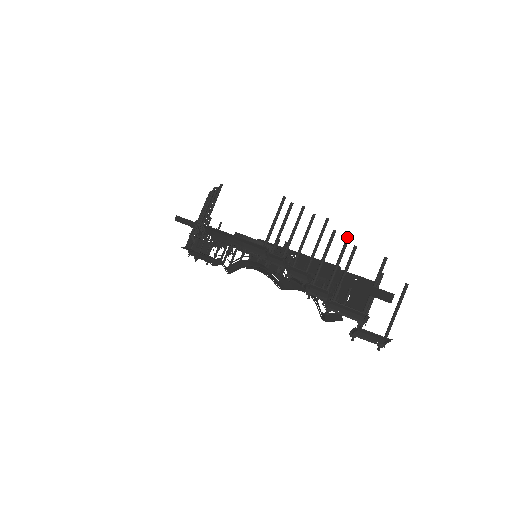
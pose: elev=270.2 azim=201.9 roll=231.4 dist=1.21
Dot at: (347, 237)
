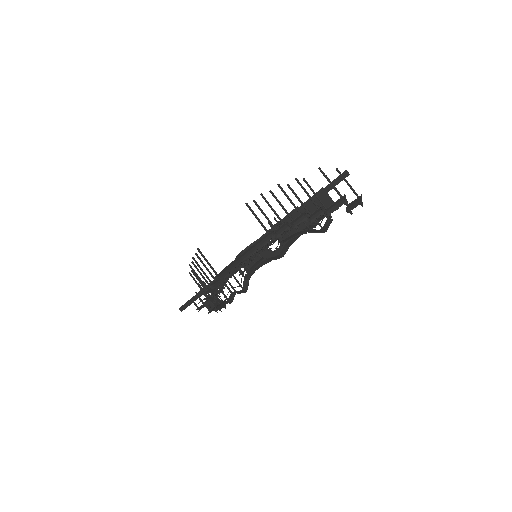
Dot at: (296, 180)
